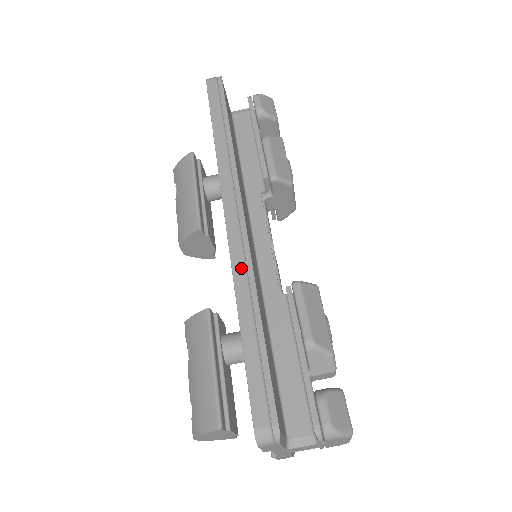
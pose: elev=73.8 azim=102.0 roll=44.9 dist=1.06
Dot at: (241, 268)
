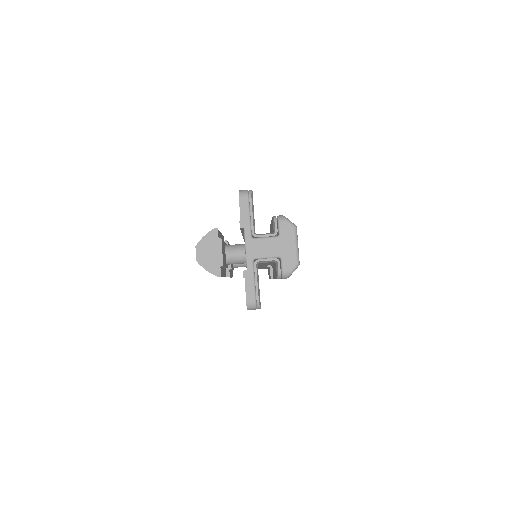
Dot at: occluded
